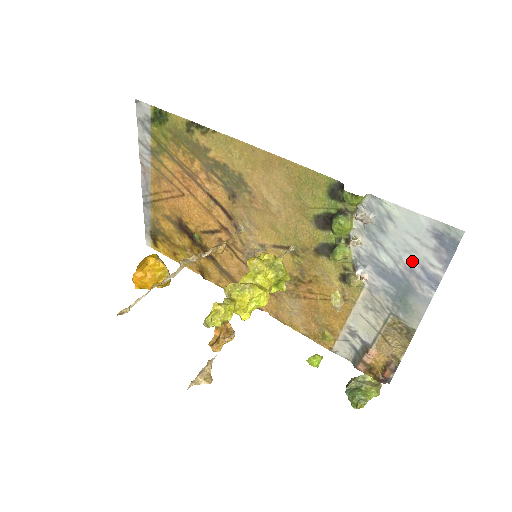
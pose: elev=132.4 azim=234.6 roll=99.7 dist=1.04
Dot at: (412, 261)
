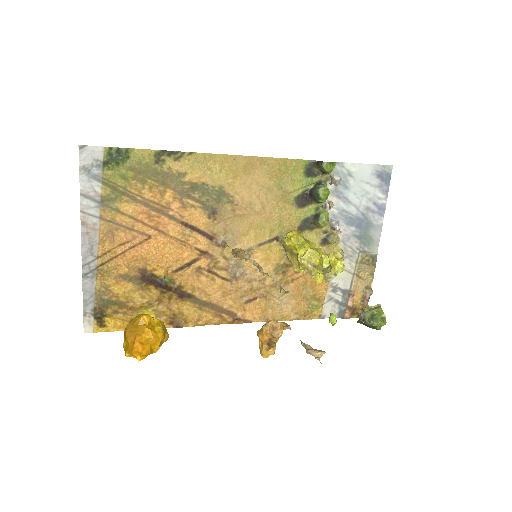
Dot at: (368, 201)
